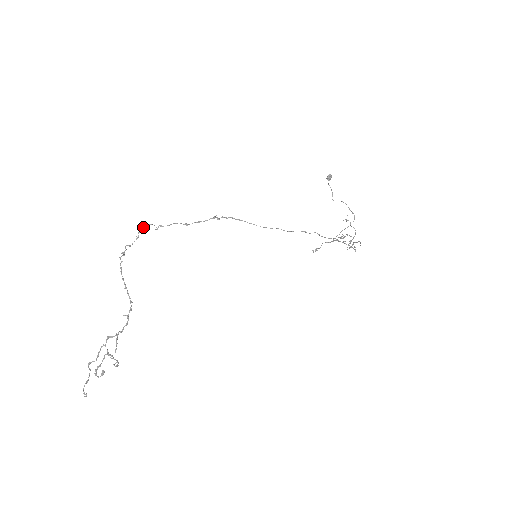
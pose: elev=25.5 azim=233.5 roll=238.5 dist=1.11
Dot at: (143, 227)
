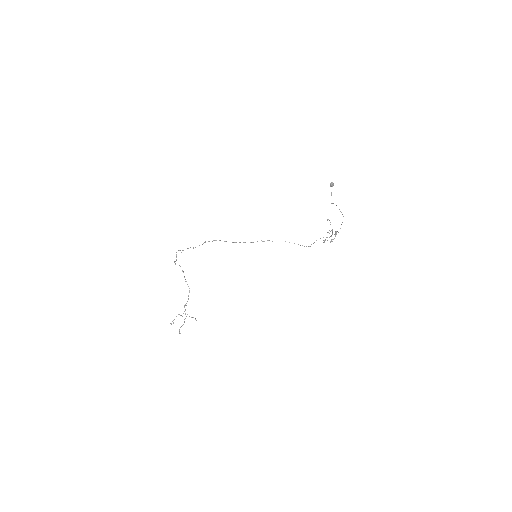
Dot at: (176, 252)
